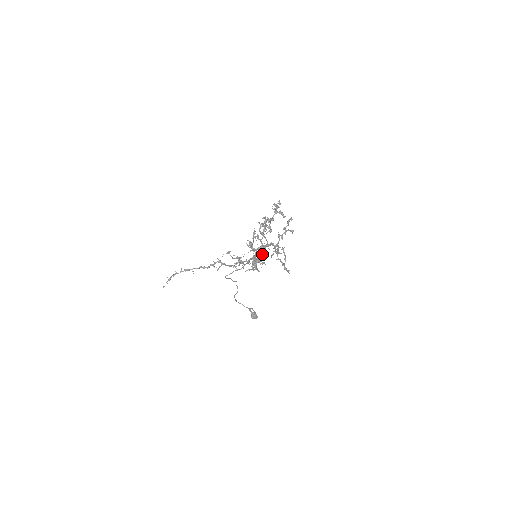
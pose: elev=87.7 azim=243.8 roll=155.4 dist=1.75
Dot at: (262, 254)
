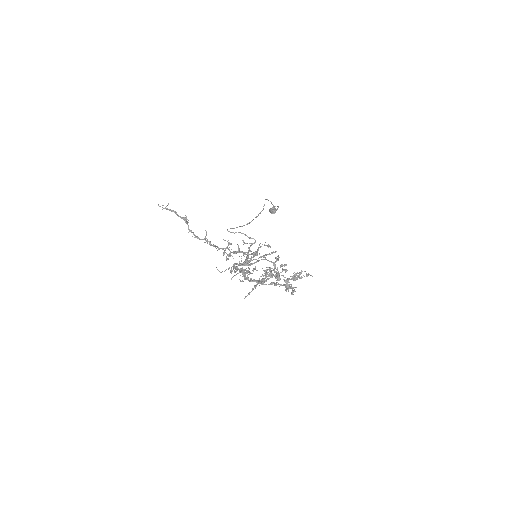
Dot at: (263, 259)
